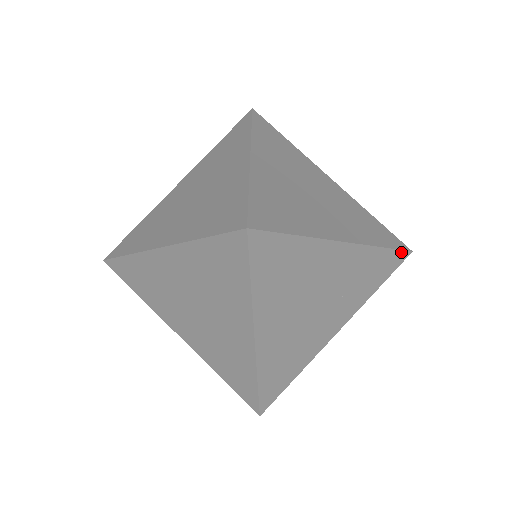
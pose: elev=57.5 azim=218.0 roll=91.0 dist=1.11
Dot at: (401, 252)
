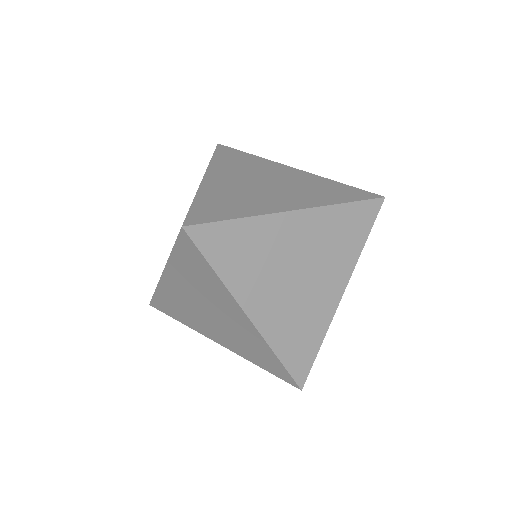
Dot at: (370, 201)
